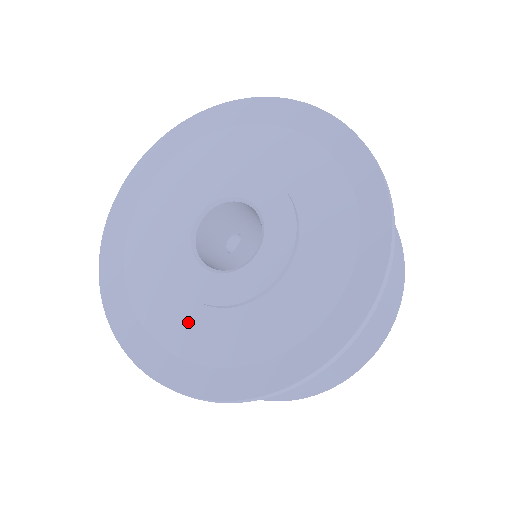
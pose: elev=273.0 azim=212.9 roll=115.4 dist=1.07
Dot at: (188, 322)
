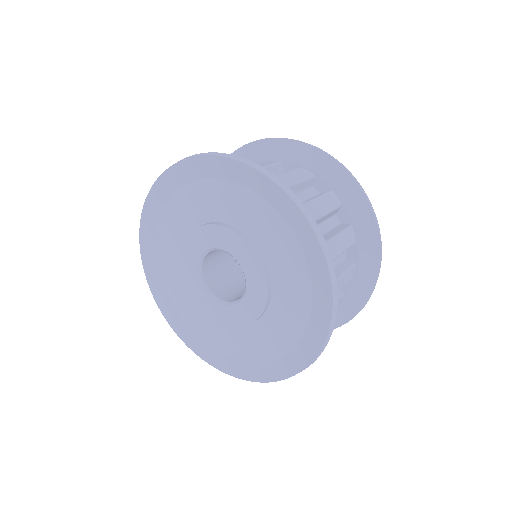
Dot at: (240, 339)
